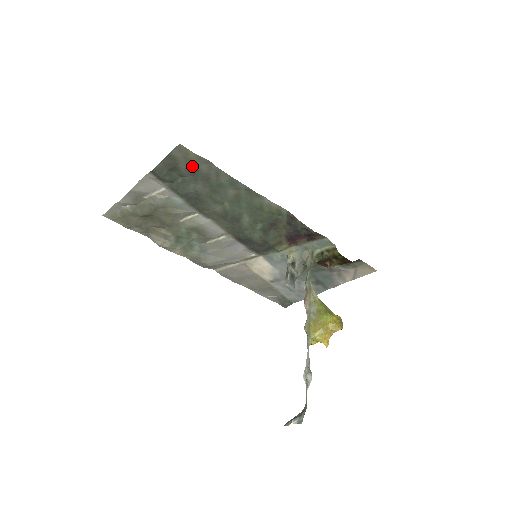
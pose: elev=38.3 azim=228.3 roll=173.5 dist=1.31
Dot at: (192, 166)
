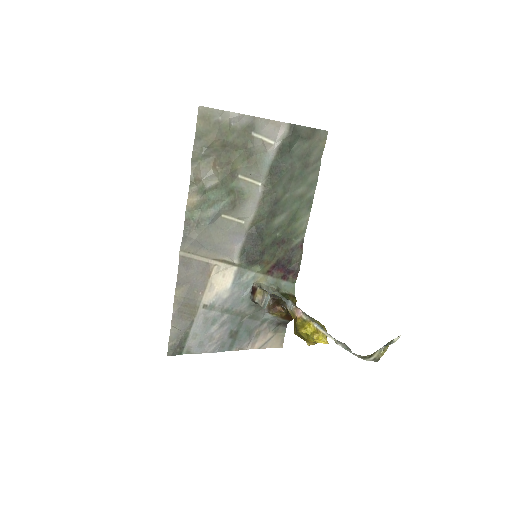
Dot at: (312, 150)
